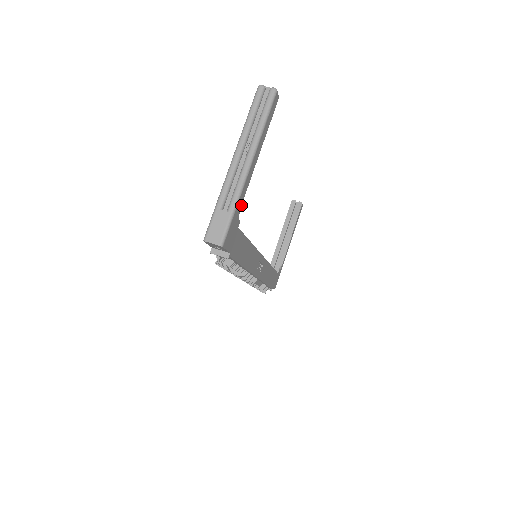
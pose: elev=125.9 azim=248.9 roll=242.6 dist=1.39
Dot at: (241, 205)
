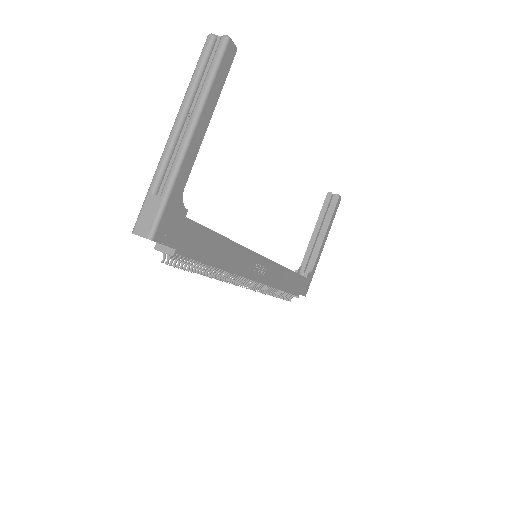
Dot at: occluded
